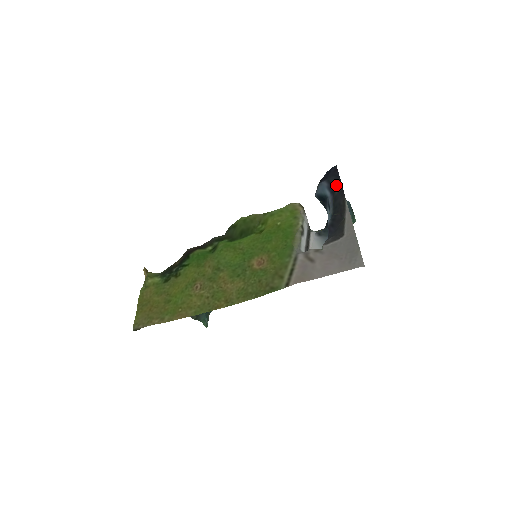
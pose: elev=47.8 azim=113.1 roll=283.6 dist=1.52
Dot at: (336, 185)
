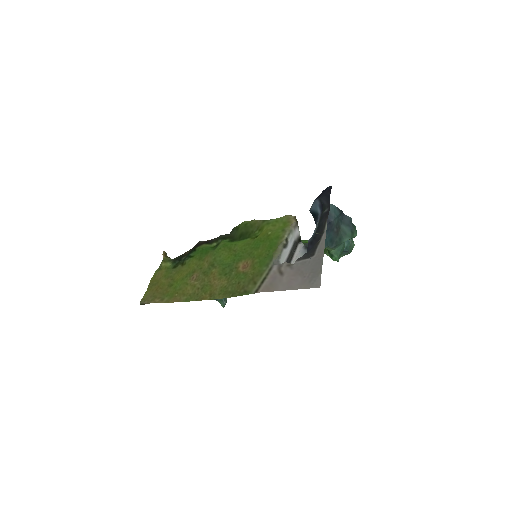
Dot at: (326, 205)
